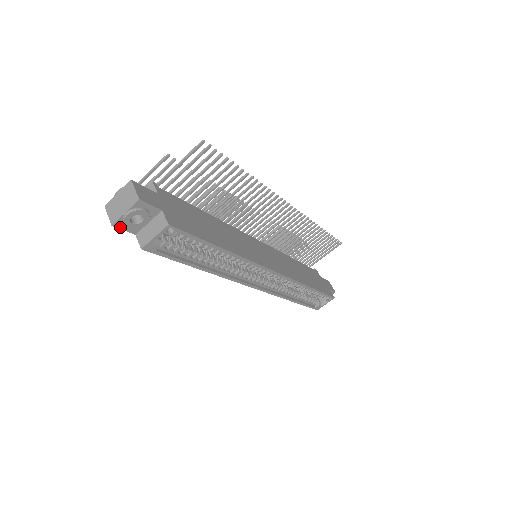
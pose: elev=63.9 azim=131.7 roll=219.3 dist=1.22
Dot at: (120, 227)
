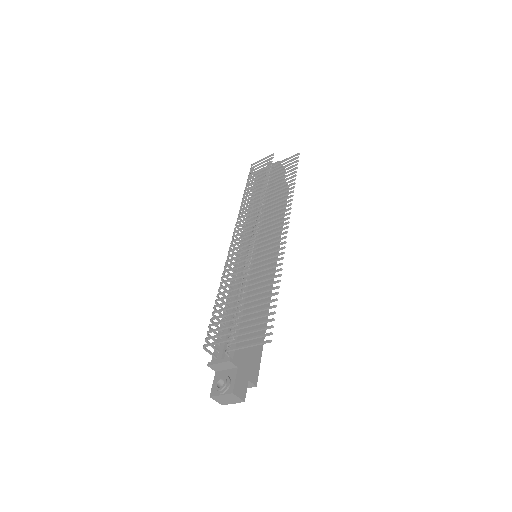
Dot at: occluded
